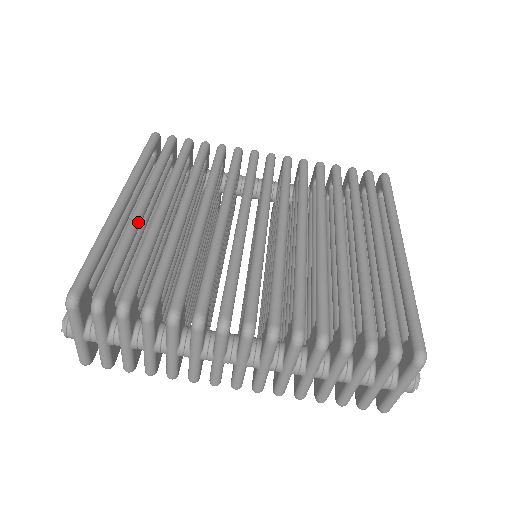
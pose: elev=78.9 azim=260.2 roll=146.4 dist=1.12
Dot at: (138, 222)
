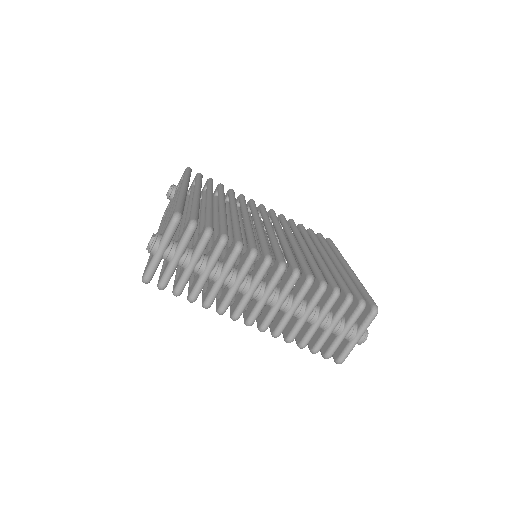
Dot at: occluded
